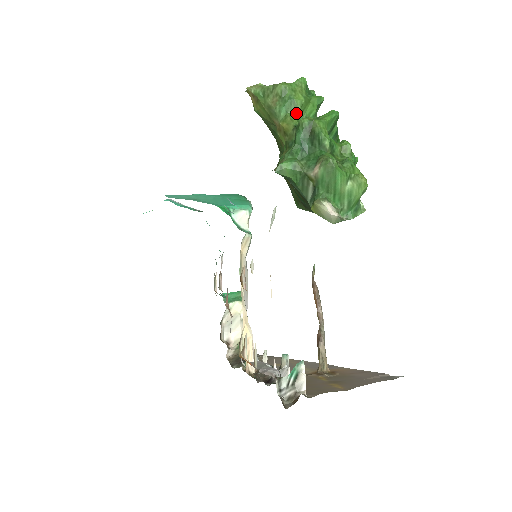
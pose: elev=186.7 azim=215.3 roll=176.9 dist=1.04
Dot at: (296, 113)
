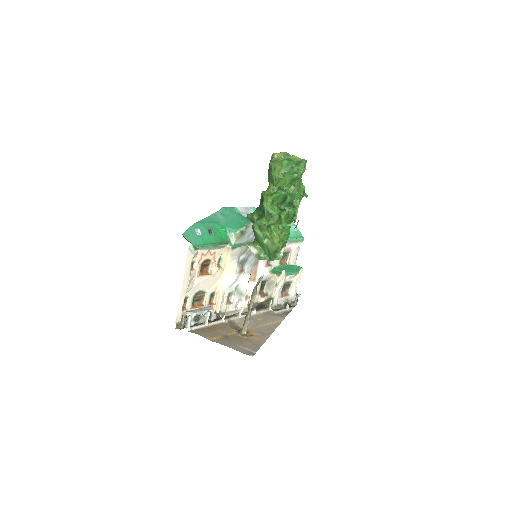
Dot at: (273, 183)
